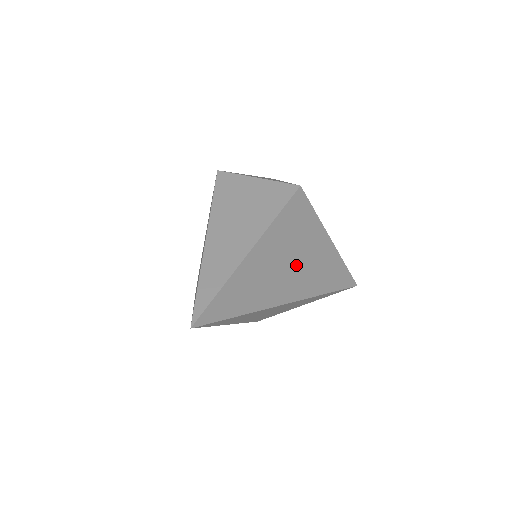
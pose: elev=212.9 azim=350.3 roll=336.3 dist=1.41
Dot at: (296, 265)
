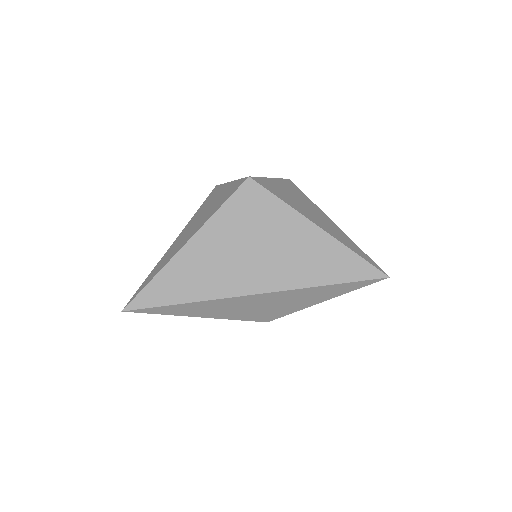
Dot at: (255, 256)
